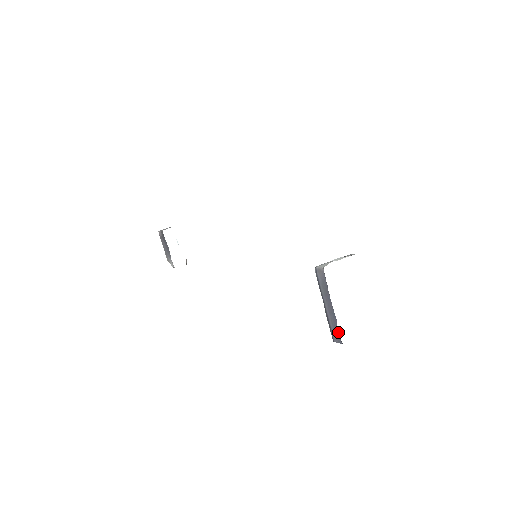
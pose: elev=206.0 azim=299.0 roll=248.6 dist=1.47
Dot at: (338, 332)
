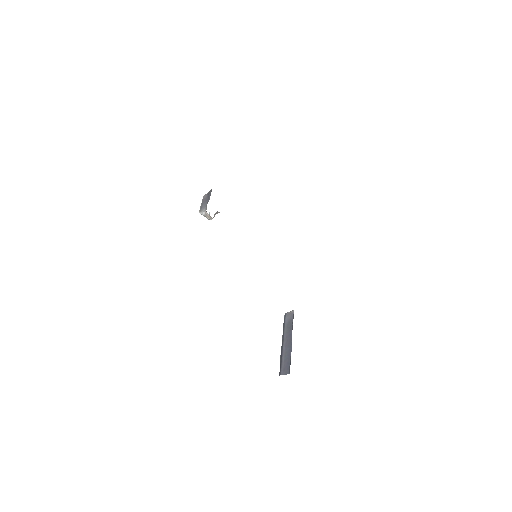
Dot at: (289, 363)
